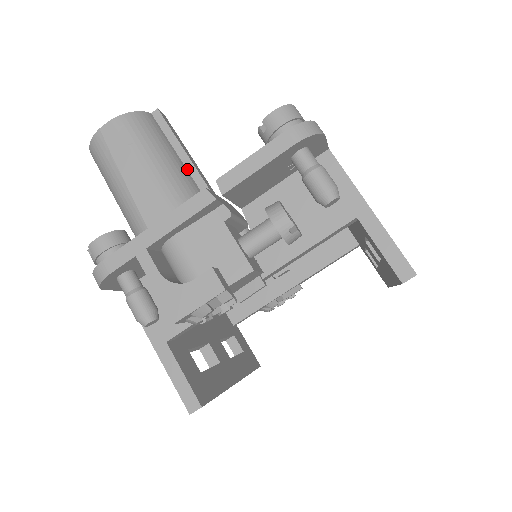
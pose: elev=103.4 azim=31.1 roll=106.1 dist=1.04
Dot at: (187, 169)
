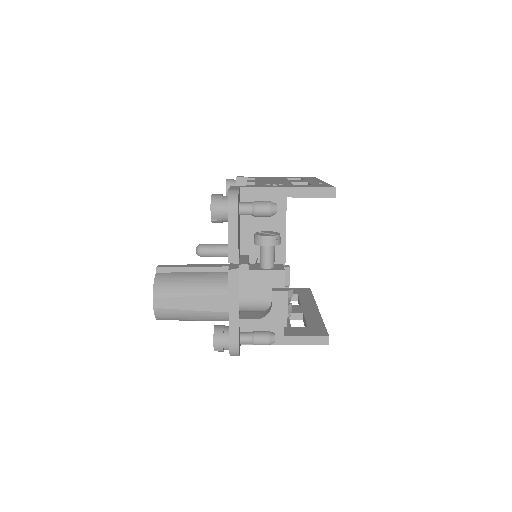
Dot at: (204, 272)
